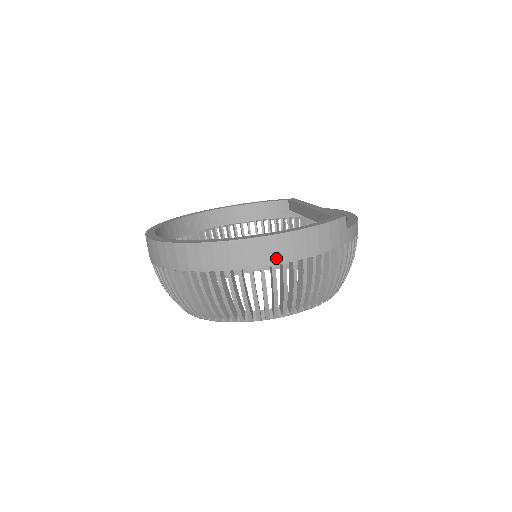
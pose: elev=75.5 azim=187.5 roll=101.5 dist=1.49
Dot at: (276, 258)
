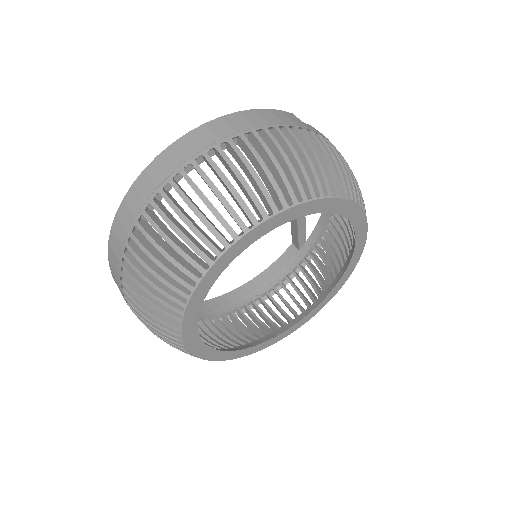
Dot at: (216, 139)
